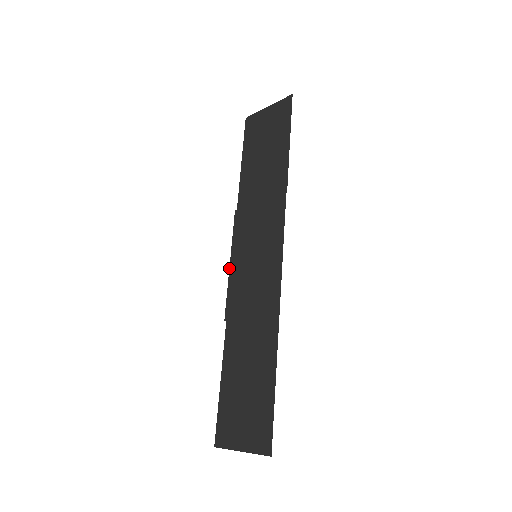
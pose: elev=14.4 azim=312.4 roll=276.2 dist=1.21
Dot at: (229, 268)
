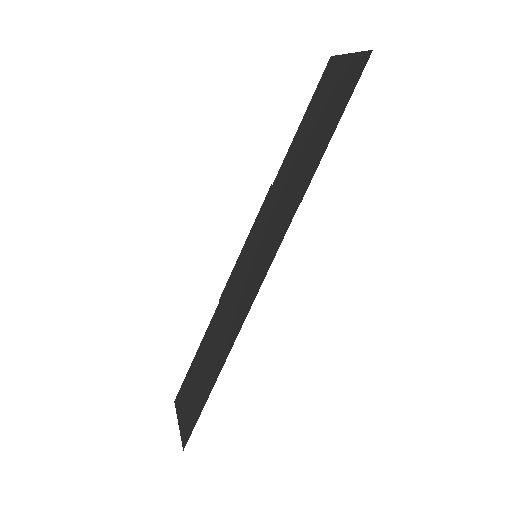
Dot at: (242, 249)
